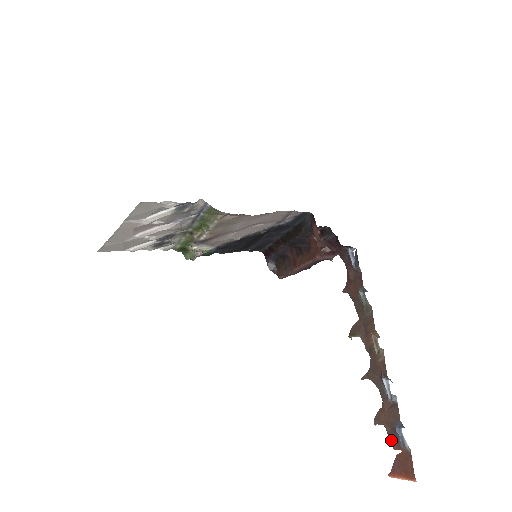
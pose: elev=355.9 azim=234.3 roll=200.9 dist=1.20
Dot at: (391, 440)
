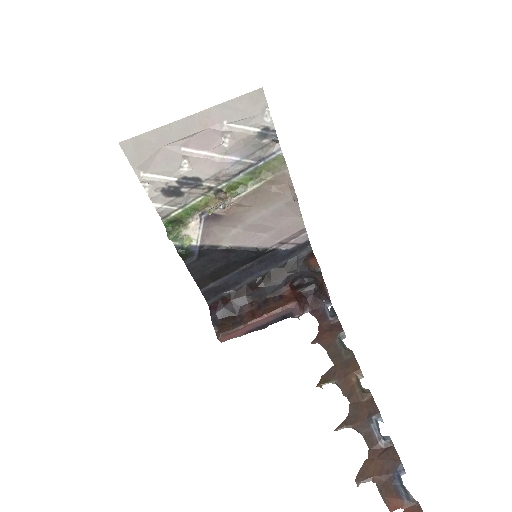
Dot at: (387, 496)
